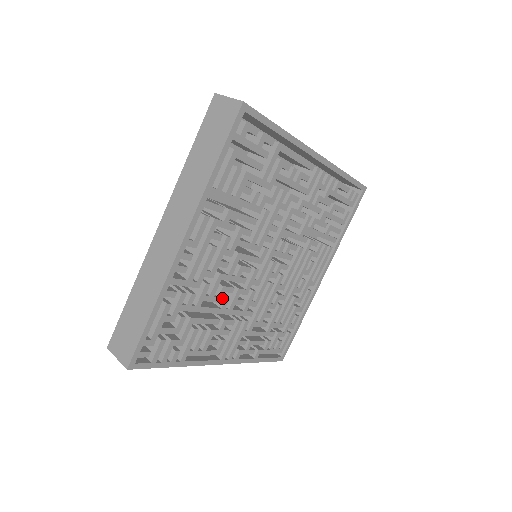
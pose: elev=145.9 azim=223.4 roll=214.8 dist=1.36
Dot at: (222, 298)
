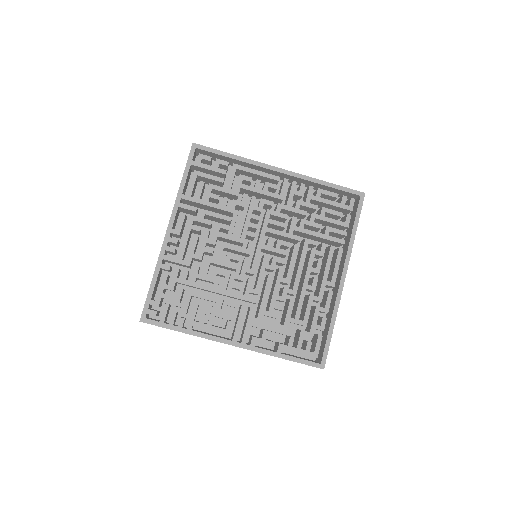
Dot at: (219, 281)
